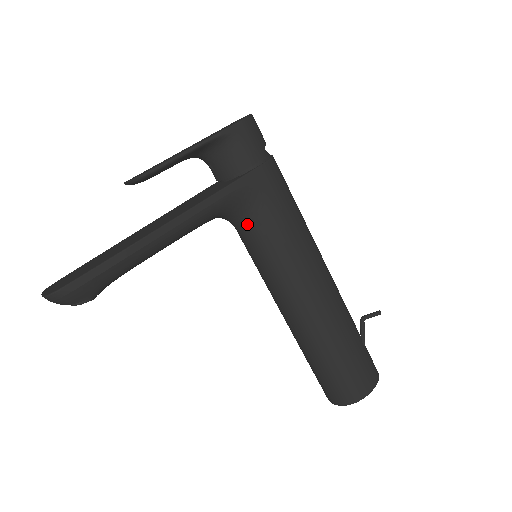
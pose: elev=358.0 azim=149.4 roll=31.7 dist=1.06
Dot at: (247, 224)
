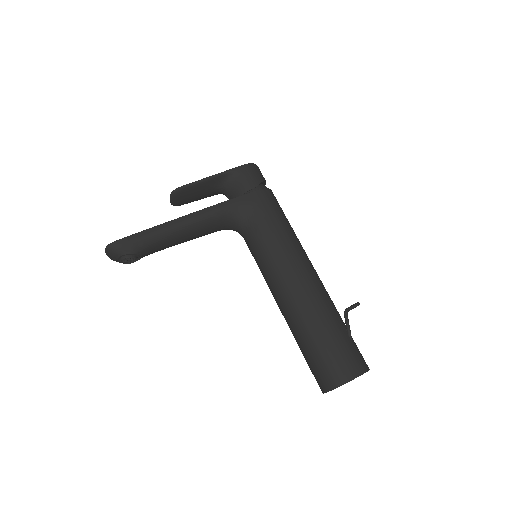
Dot at: (247, 229)
